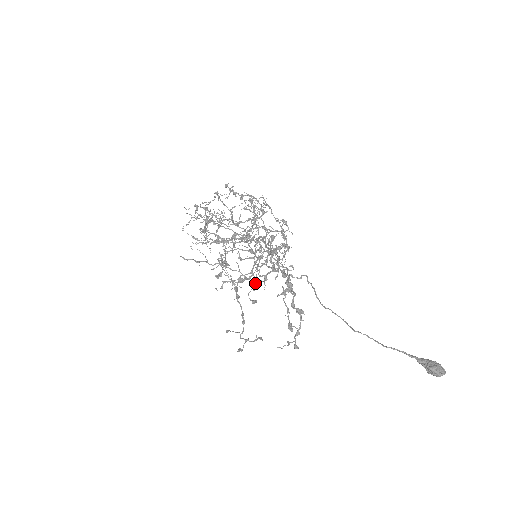
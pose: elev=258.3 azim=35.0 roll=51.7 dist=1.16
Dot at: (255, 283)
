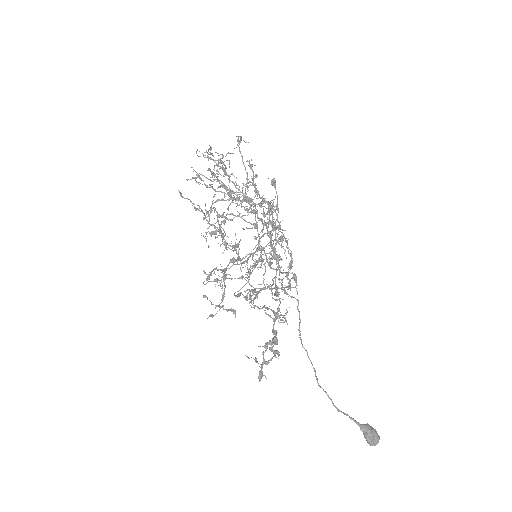
Dot at: (246, 272)
